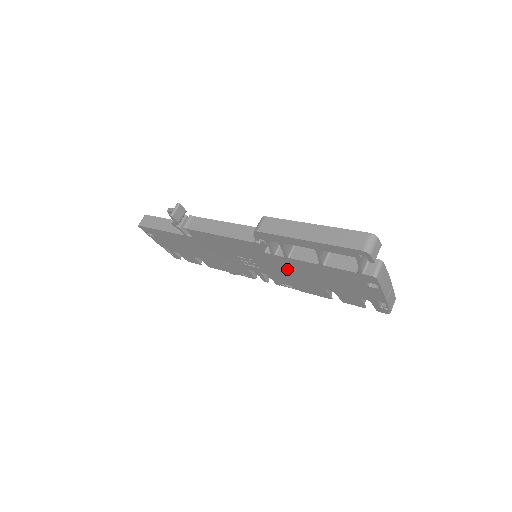
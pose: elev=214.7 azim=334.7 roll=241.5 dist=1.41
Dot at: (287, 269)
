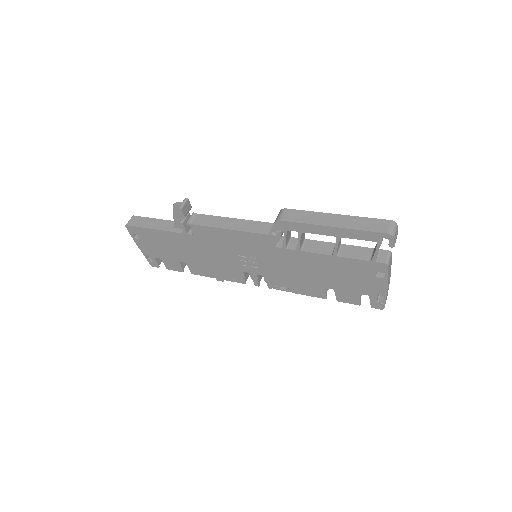
Dot at: (292, 266)
